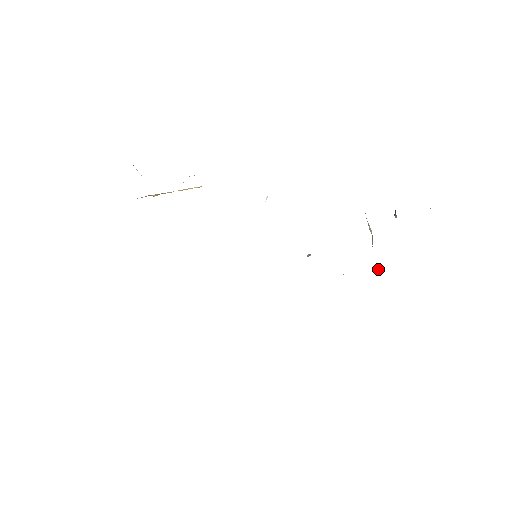
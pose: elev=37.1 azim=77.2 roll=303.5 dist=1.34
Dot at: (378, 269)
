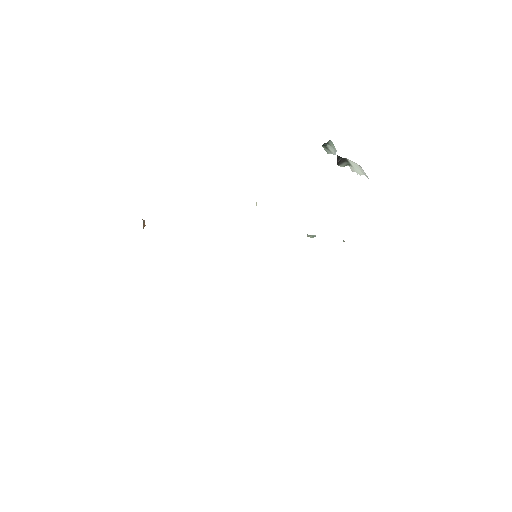
Dot at: occluded
